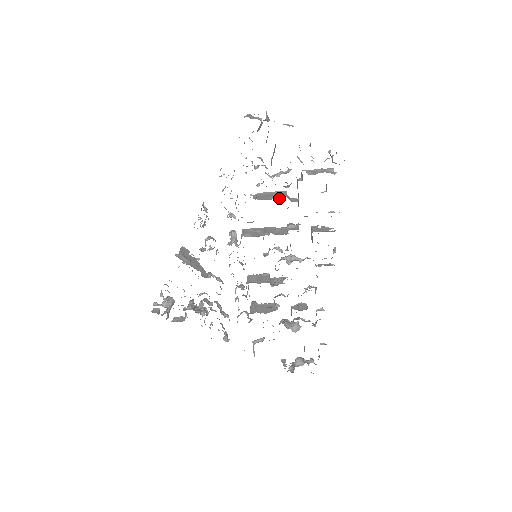
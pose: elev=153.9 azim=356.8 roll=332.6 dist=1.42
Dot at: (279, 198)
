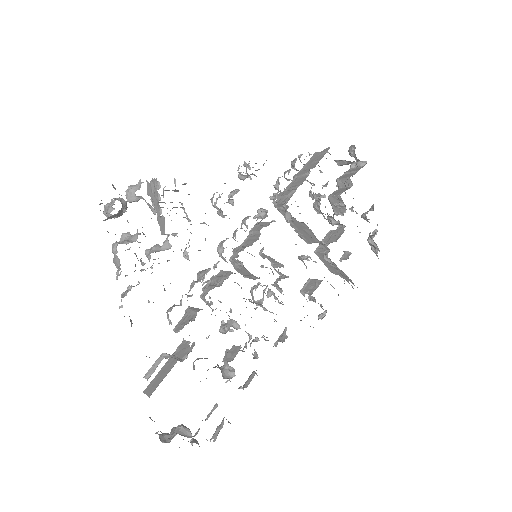
Dot at: occluded
